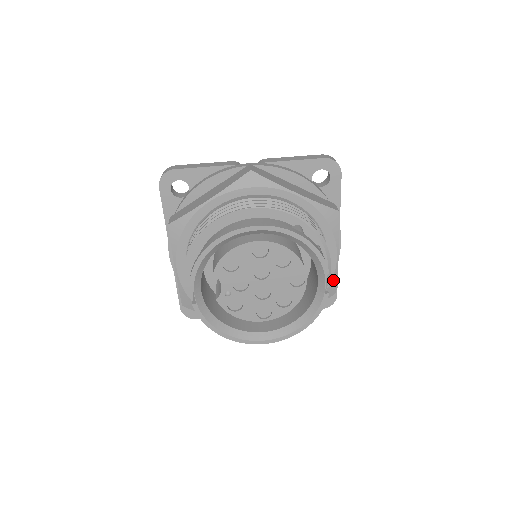
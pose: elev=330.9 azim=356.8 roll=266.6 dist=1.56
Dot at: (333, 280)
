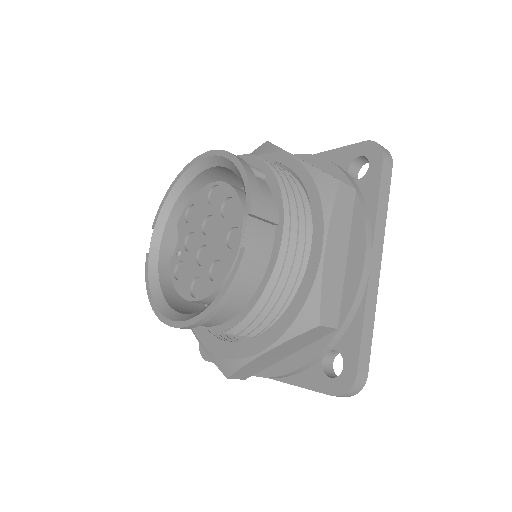
Dot at: (314, 292)
